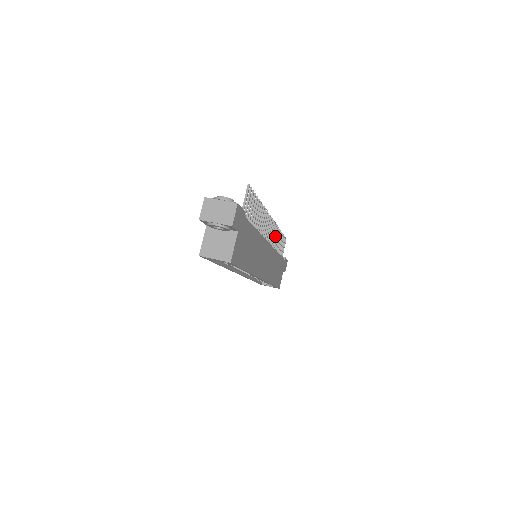
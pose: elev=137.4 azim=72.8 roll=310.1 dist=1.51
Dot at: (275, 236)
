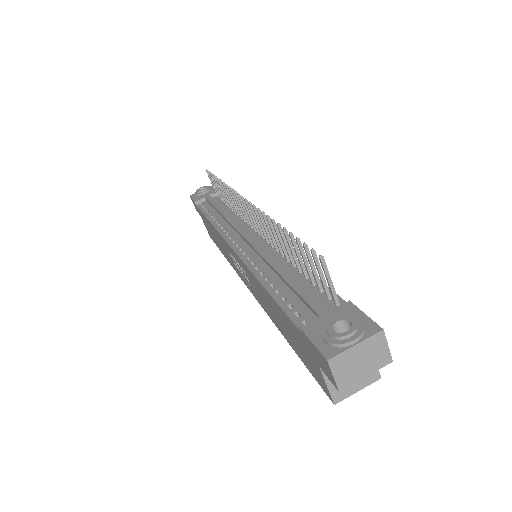
Dot at: (235, 201)
